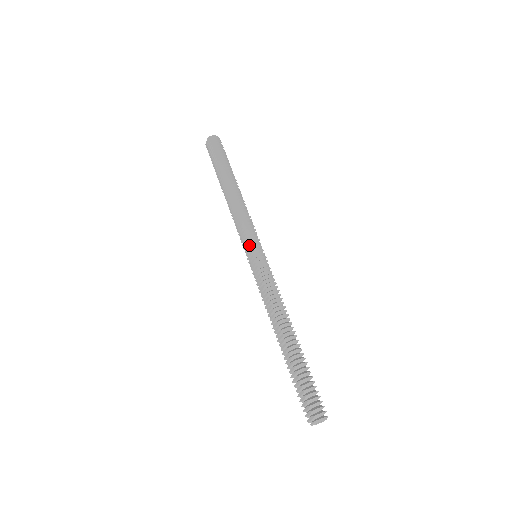
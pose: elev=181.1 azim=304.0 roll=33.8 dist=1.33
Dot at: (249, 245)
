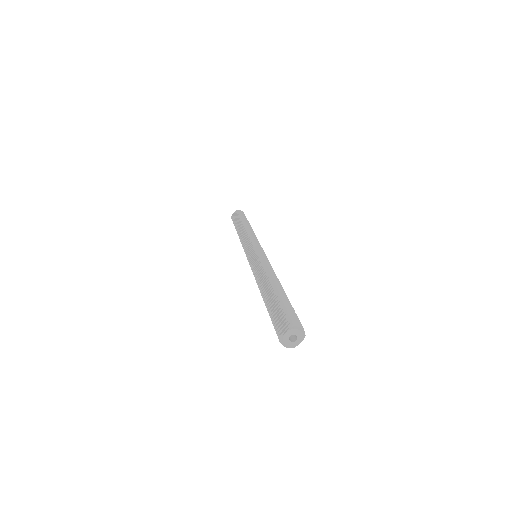
Dot at: (252, 245)
